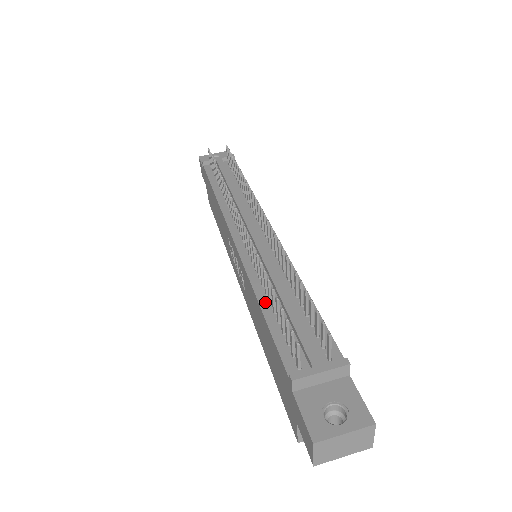
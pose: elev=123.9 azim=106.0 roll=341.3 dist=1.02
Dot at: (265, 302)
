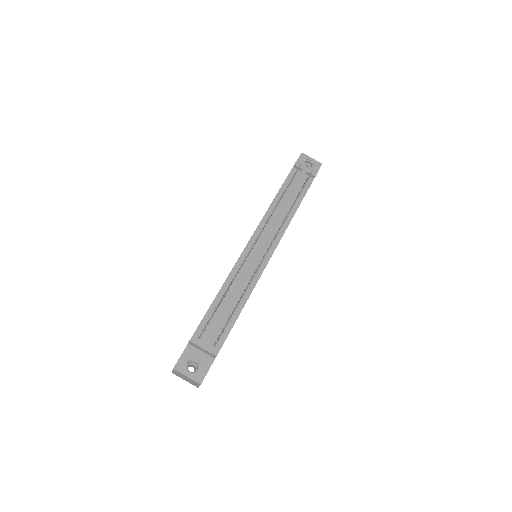
Dot at: (222, 294)
